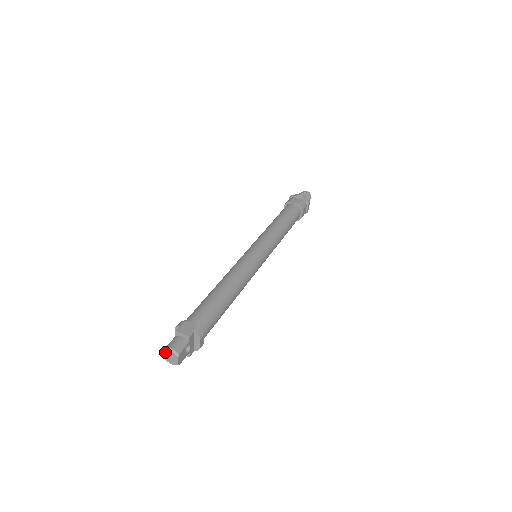
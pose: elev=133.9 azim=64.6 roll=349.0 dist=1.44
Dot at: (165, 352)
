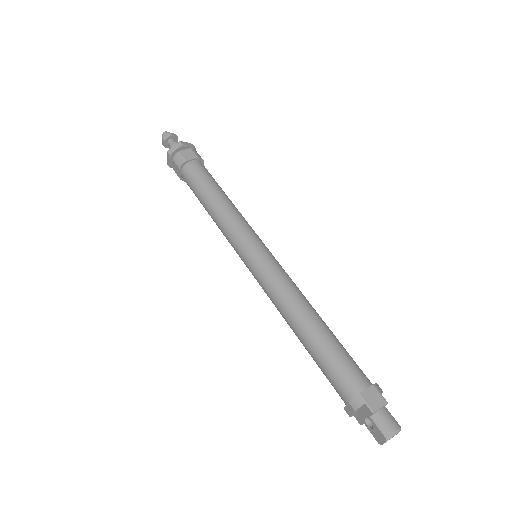
Dot at: occluded
